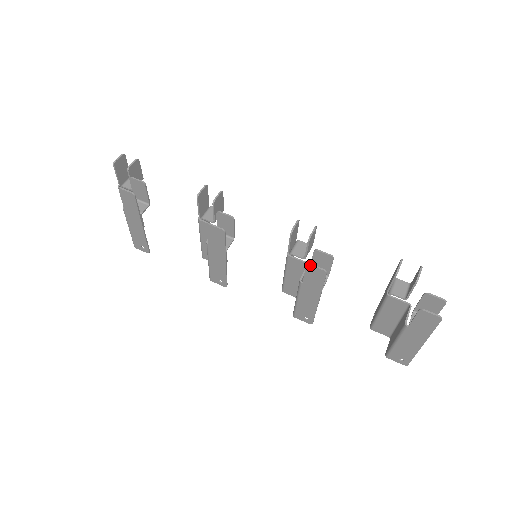
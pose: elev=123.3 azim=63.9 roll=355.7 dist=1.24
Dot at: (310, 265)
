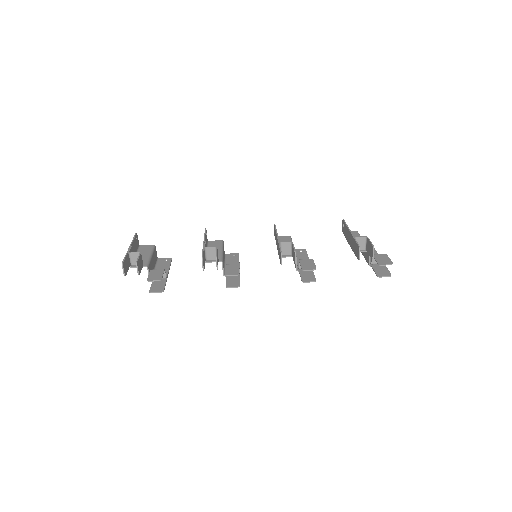
Dot at: occluded
